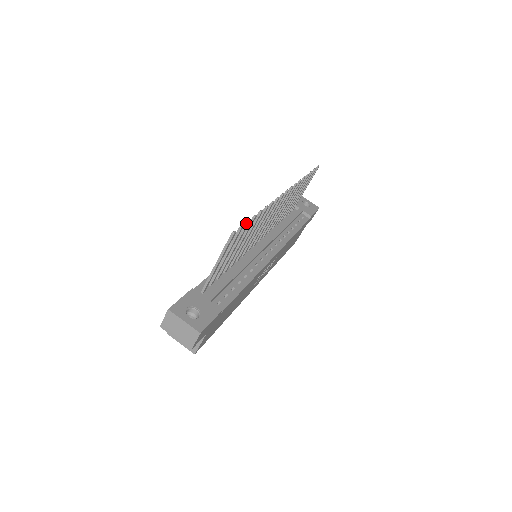
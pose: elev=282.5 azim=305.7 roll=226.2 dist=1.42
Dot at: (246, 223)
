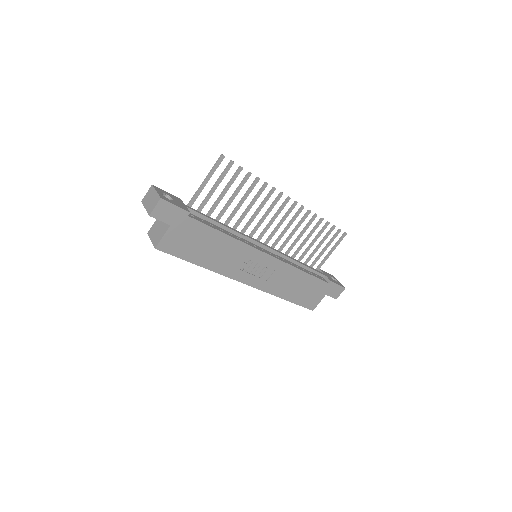
Dot at: (239, 167)
